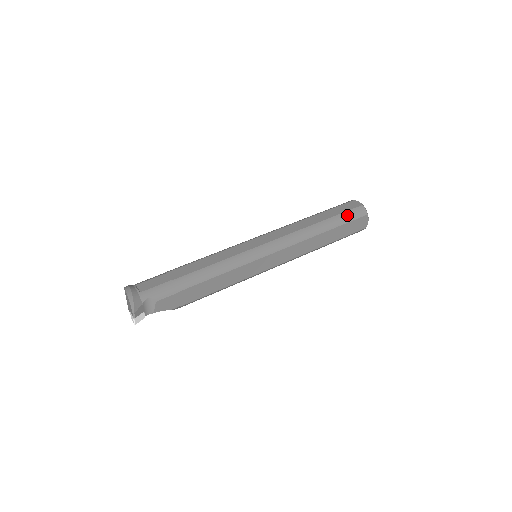
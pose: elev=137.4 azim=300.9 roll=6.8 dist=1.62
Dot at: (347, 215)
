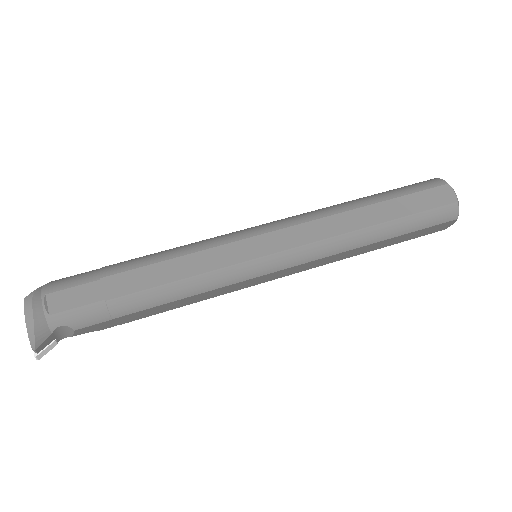
Dot at: (425, 218)
